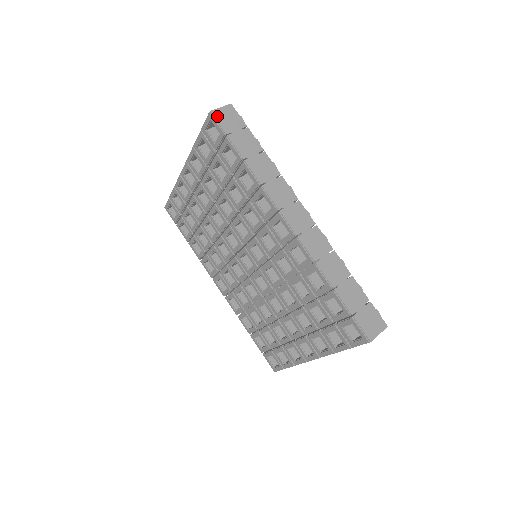
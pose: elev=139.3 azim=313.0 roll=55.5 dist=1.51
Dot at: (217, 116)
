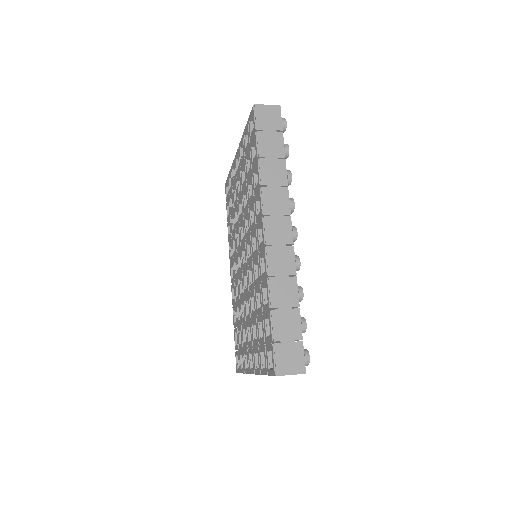
Dot at: (259, 111)
